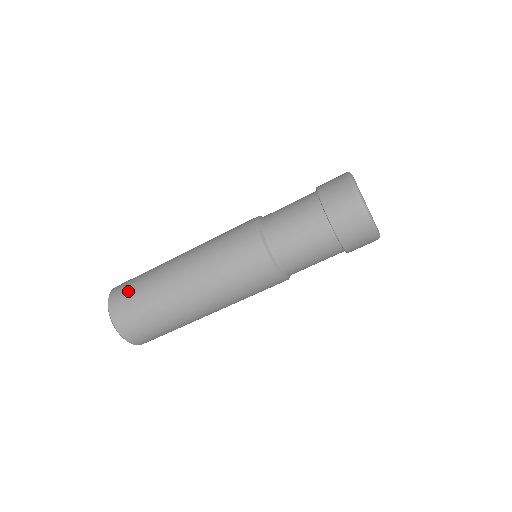
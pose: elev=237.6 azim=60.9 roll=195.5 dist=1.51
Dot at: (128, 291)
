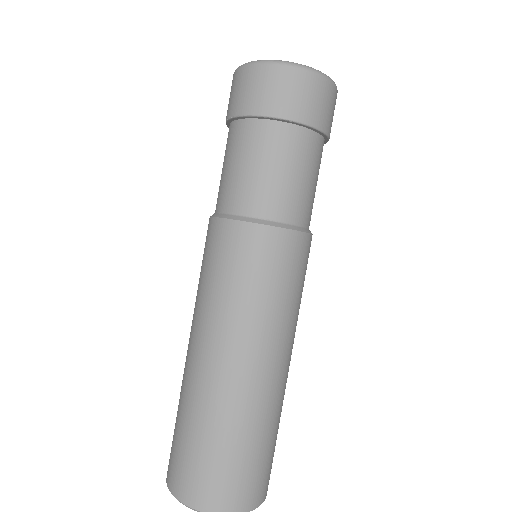
Dot at: (195, 465)
